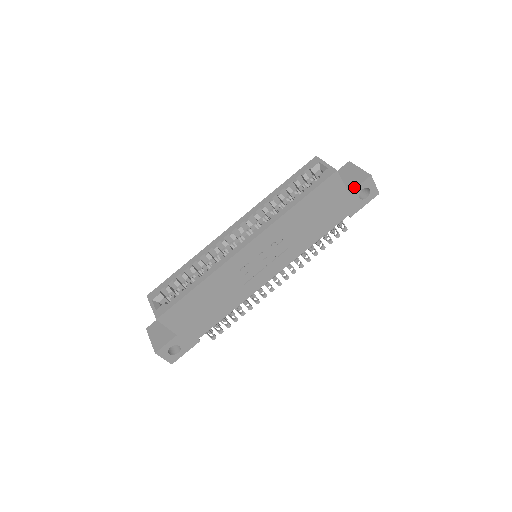
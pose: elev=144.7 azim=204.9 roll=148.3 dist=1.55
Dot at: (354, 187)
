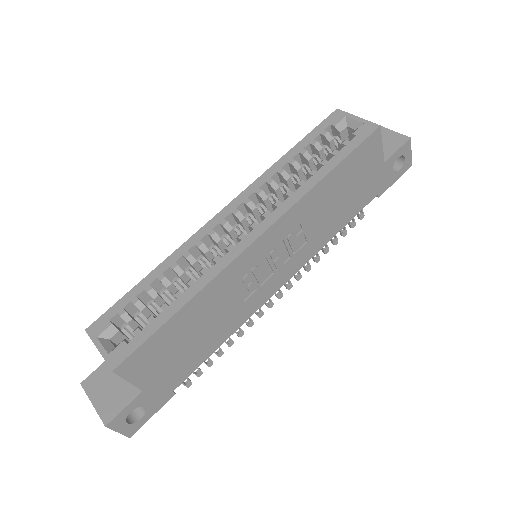
Dot at: (390, 154)
